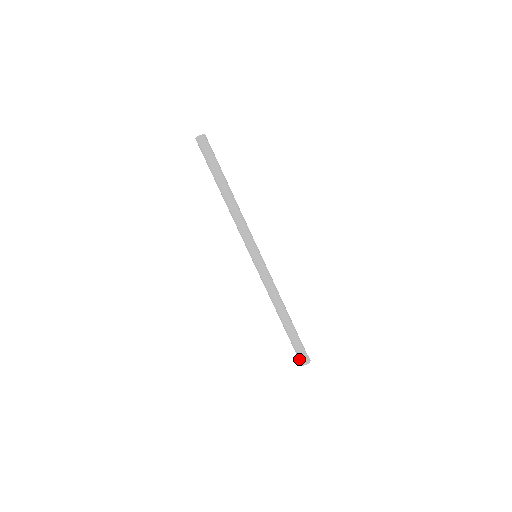
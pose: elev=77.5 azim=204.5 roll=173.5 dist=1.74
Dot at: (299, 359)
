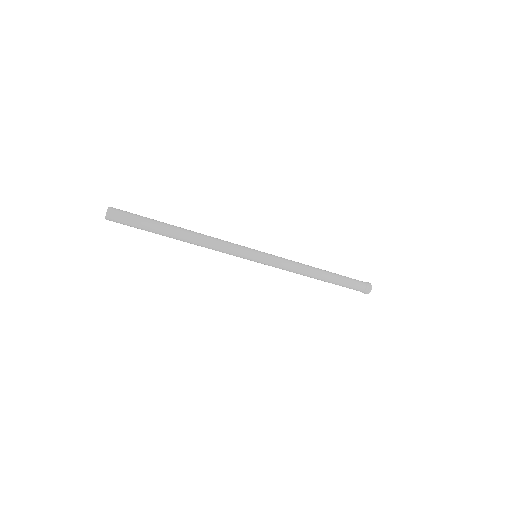
Dot at: (360, 291)
